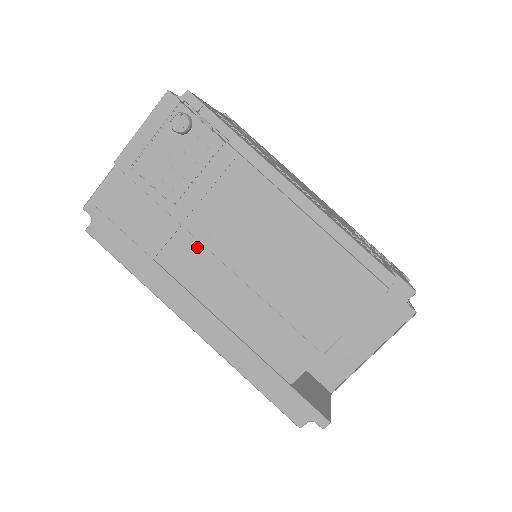
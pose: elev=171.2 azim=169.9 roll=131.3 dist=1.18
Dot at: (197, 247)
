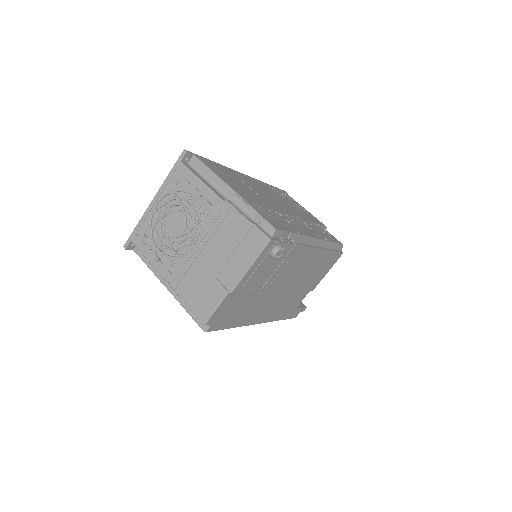
Dot at: (268, 294)
